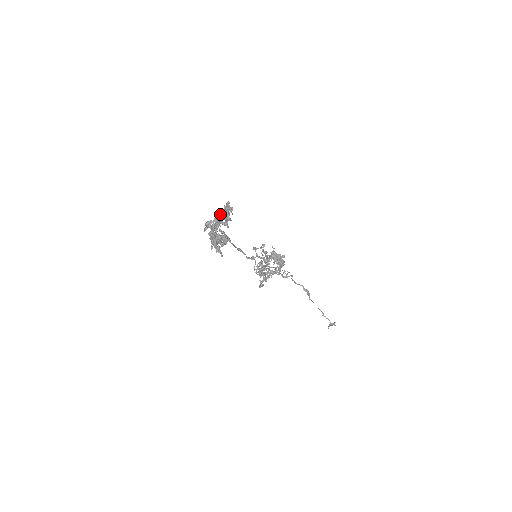
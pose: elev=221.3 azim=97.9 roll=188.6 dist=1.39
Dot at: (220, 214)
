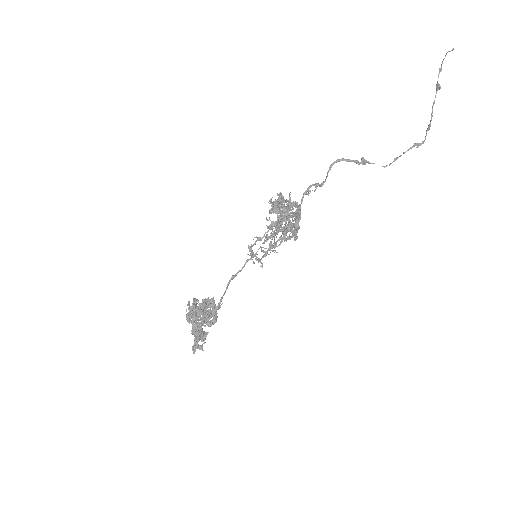
Dot at: (193, 329)
